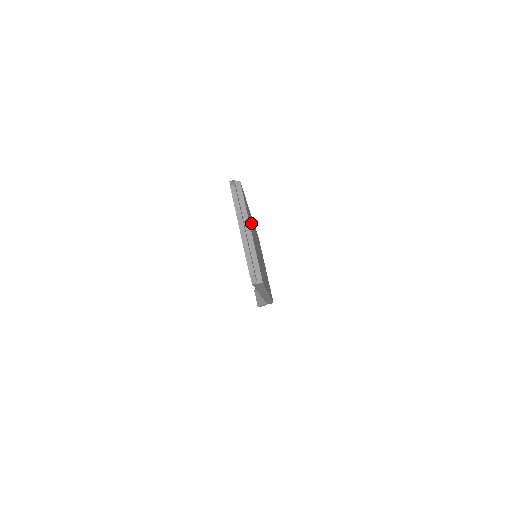
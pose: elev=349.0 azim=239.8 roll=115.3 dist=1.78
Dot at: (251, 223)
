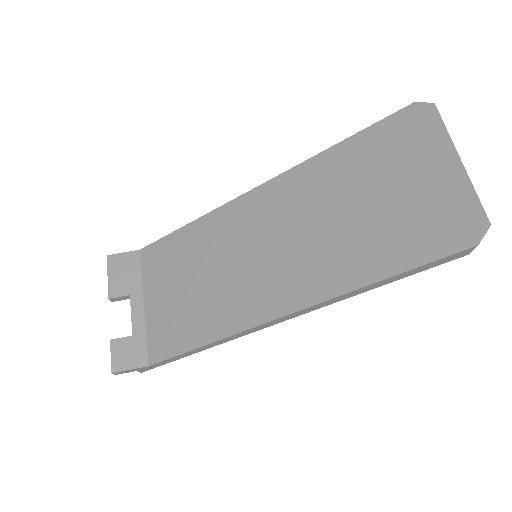
Dot at: occluded
